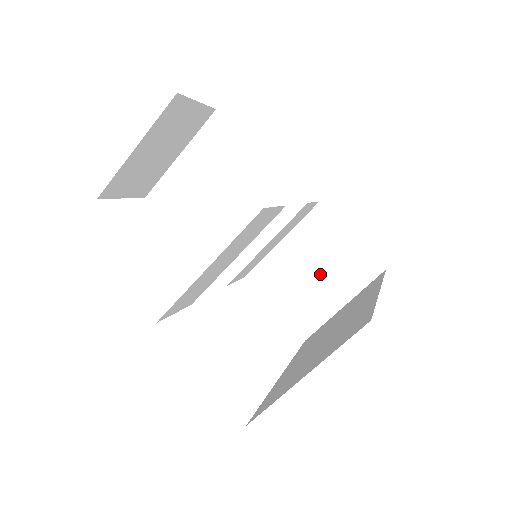
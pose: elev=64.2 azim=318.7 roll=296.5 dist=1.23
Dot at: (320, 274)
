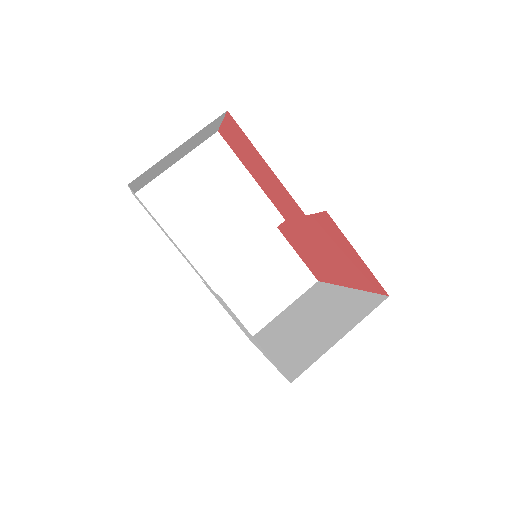
Dot at: (268, 282)
